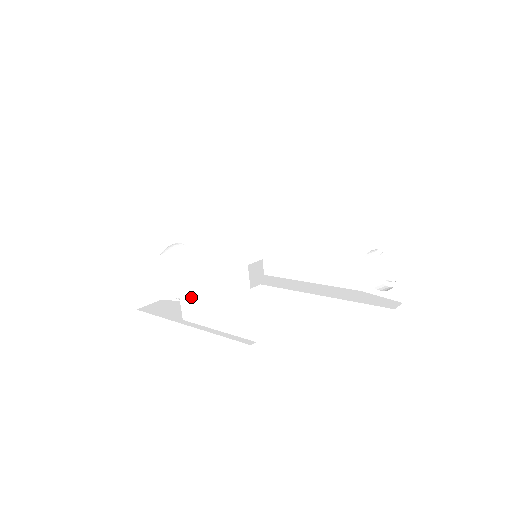
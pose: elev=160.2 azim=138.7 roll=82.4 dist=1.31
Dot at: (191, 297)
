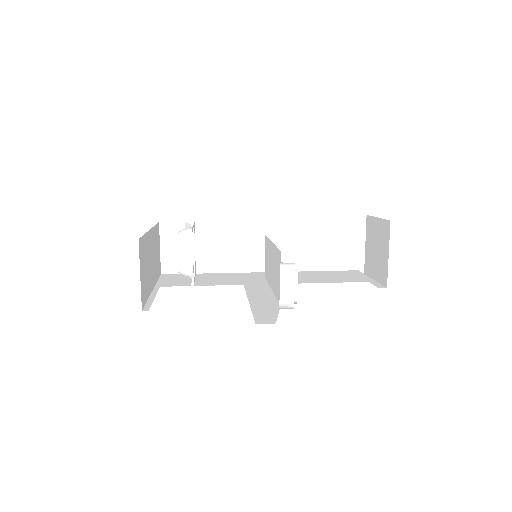
Dot at: occluded
